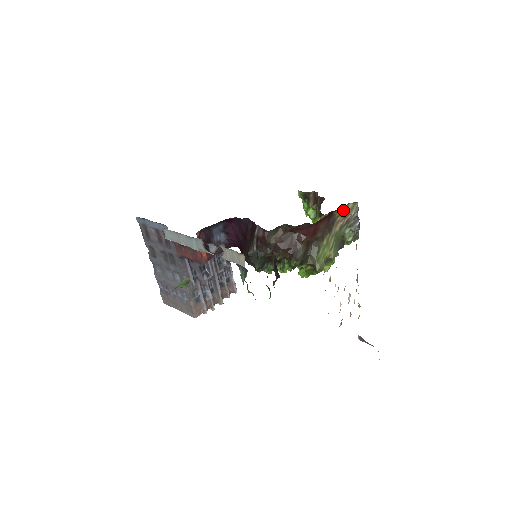
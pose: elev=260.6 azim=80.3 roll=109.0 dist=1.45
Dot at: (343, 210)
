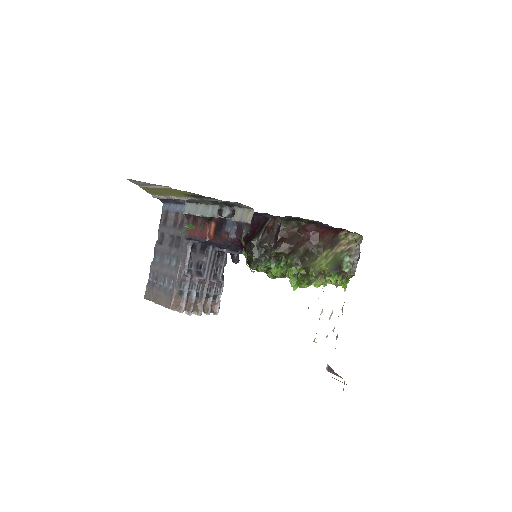
Dot at: (348, 236)
